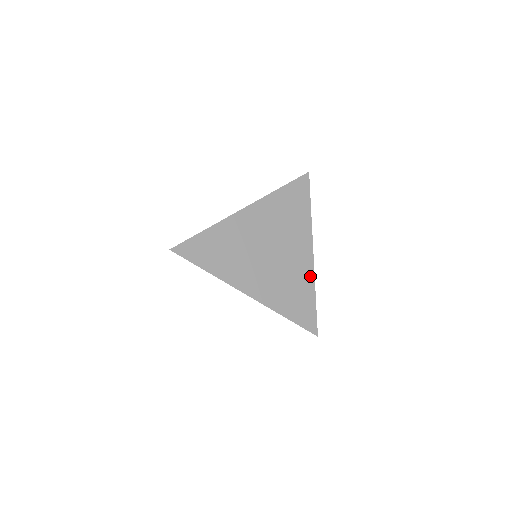
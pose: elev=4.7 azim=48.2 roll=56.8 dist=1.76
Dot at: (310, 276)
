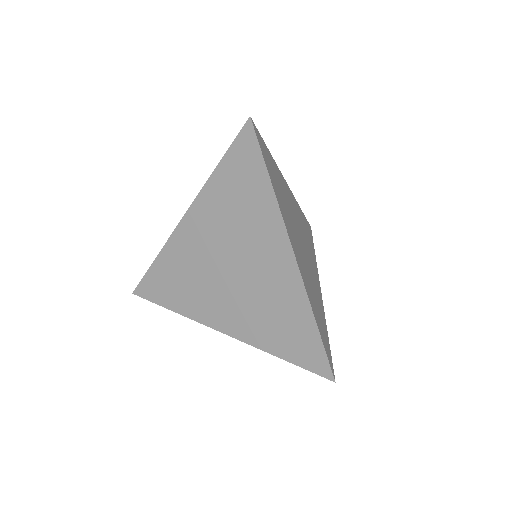
Dot at: (322, 308)
